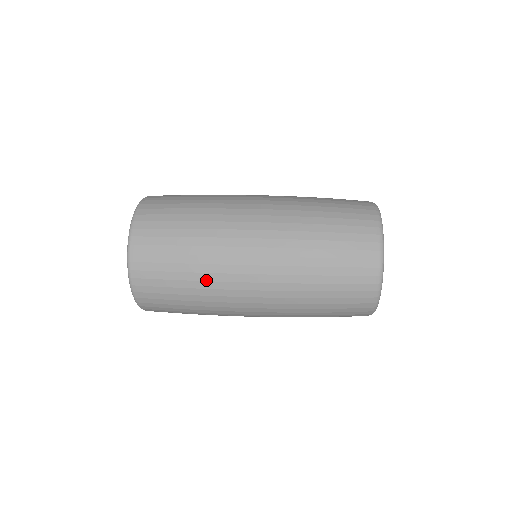
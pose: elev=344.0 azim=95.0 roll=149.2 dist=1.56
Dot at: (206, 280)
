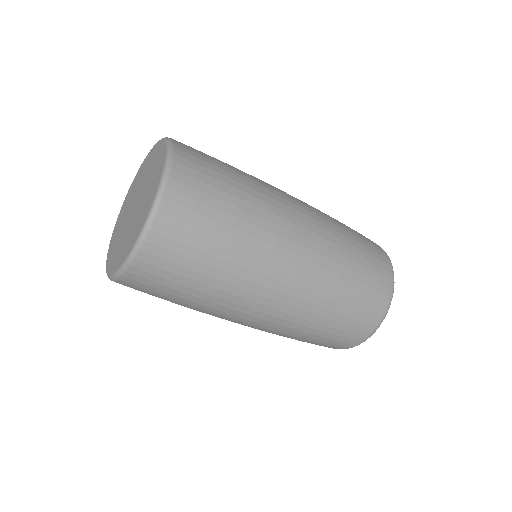
Dot at: (240, 265)
